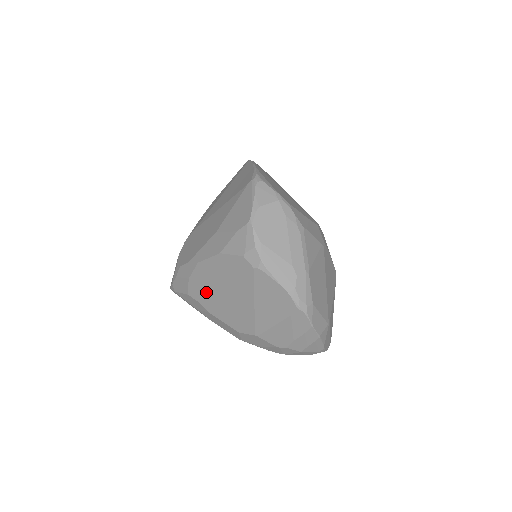
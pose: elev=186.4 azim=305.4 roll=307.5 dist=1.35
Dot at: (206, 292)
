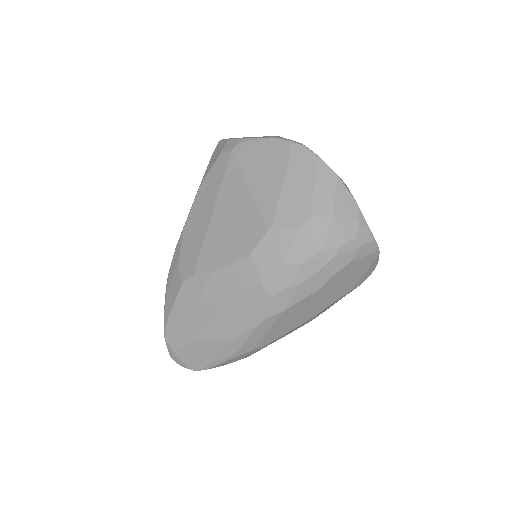
Dot at: (199, 247)
